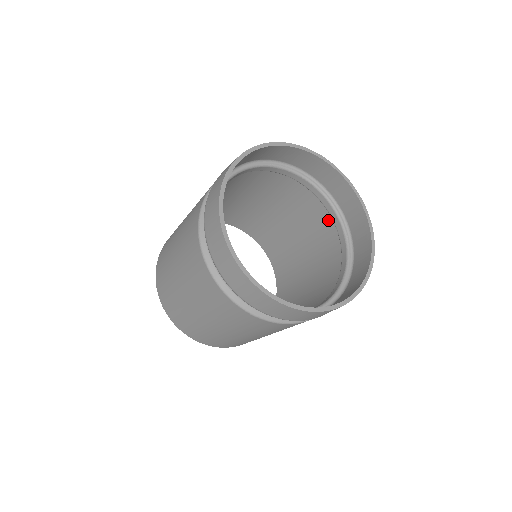
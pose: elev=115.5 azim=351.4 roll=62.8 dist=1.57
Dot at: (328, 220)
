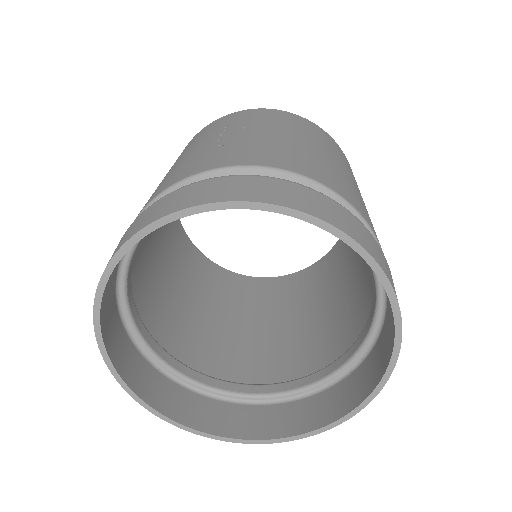
Dot at: occluded
